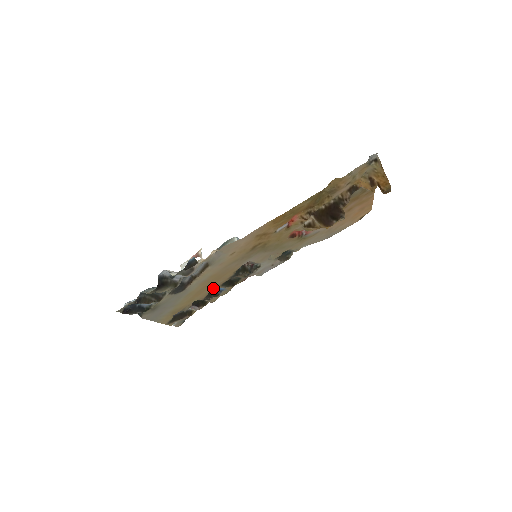
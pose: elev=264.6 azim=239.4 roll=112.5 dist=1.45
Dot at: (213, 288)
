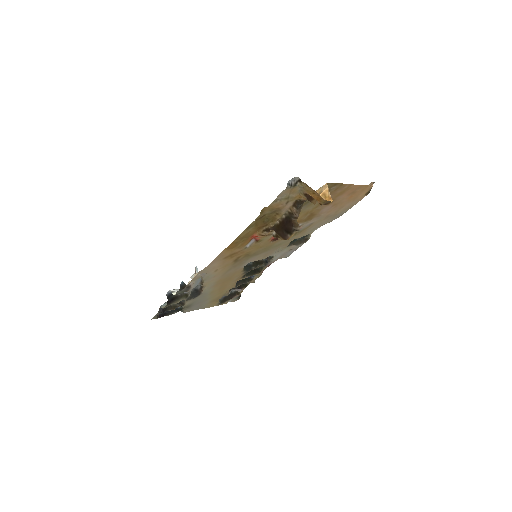
Dot at: (236, 281)
